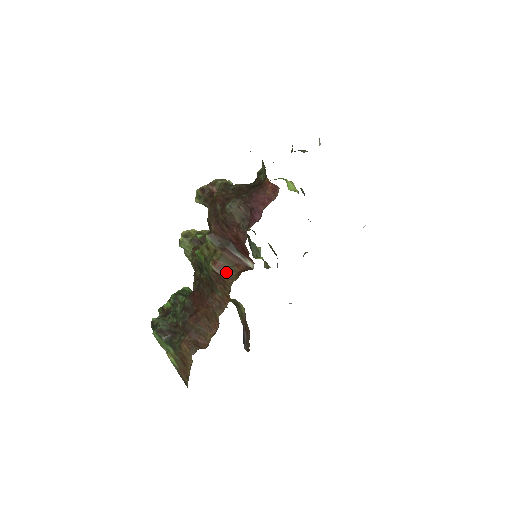
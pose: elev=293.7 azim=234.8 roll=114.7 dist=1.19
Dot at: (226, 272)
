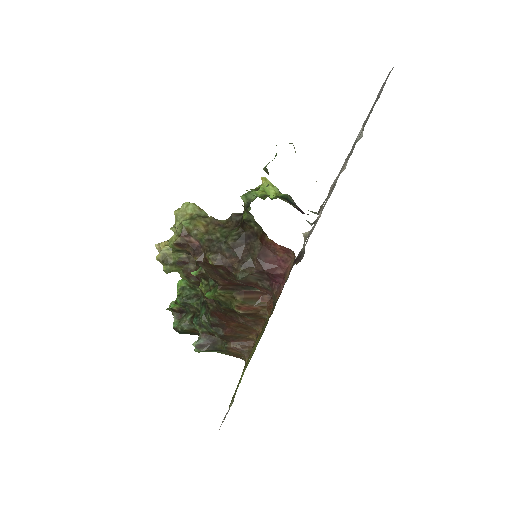
Dot at: (255, 309)
